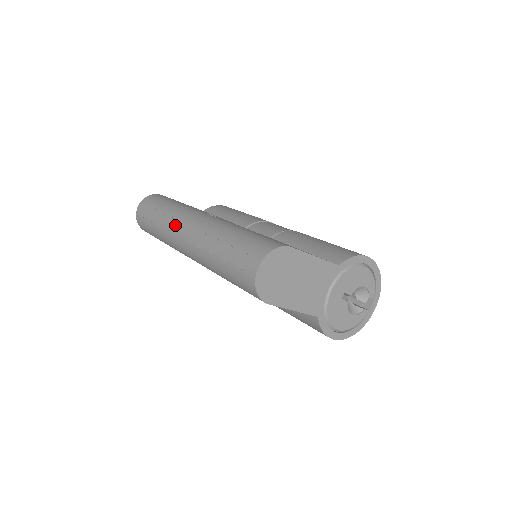
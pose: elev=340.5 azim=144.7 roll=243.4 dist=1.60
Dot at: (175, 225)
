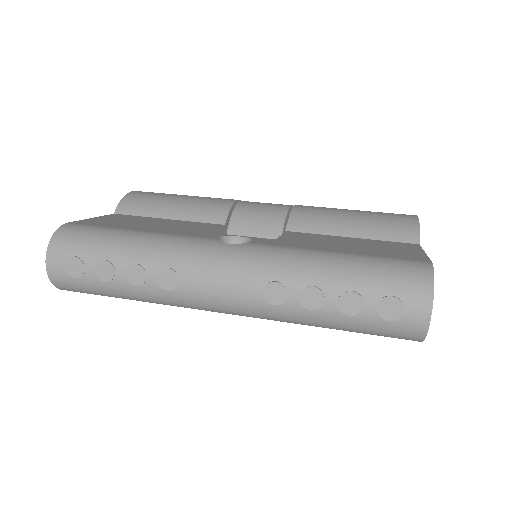
Dot at: (187, 280)
